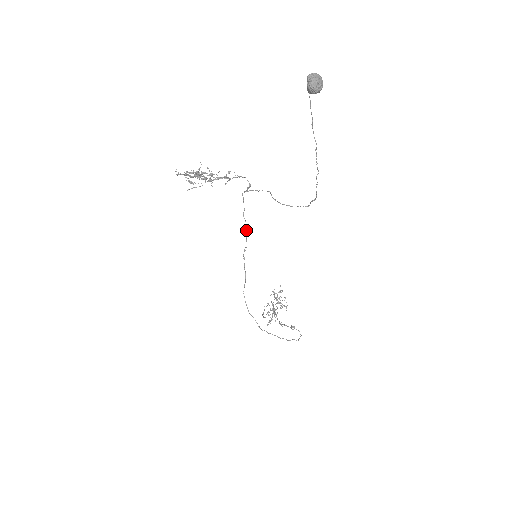
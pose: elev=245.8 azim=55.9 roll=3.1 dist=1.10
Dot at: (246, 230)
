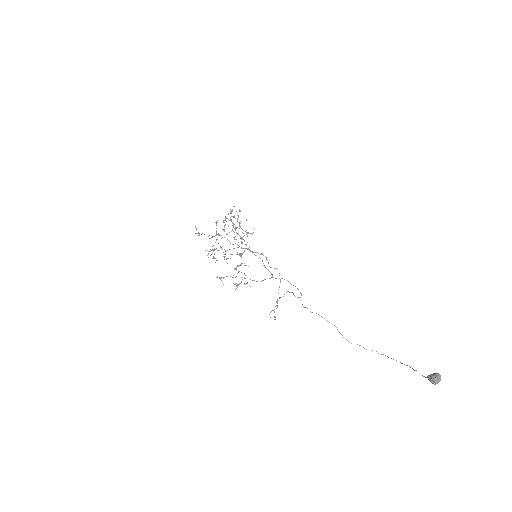
Dot at: occluded
